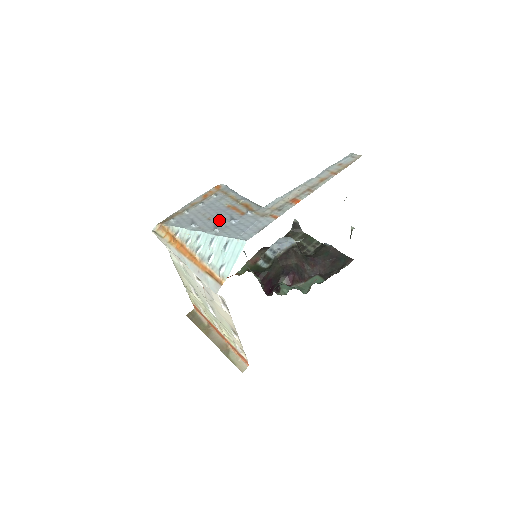
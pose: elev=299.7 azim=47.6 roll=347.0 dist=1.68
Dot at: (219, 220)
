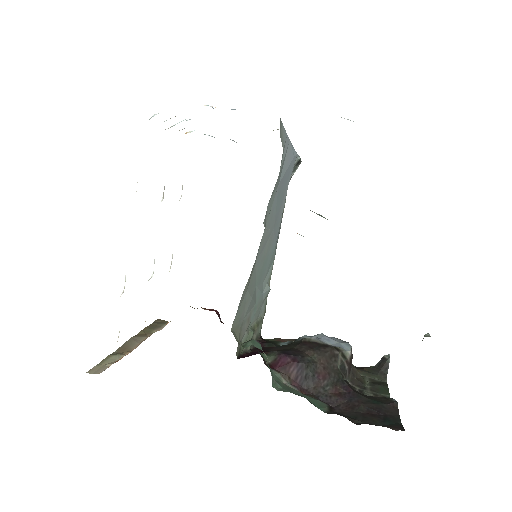
Dot at: occluded
